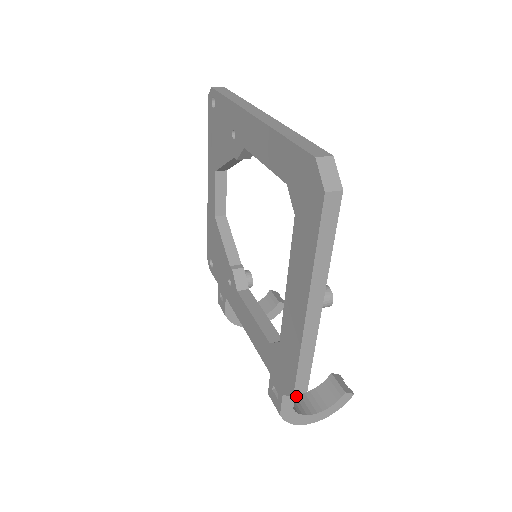
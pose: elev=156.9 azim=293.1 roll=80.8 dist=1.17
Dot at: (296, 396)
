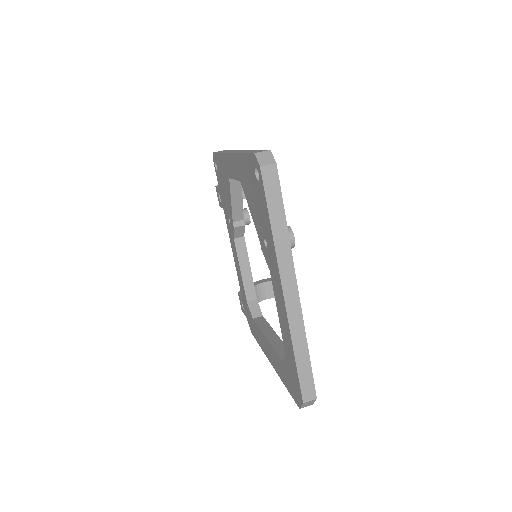
Dot at: (257, 286)
